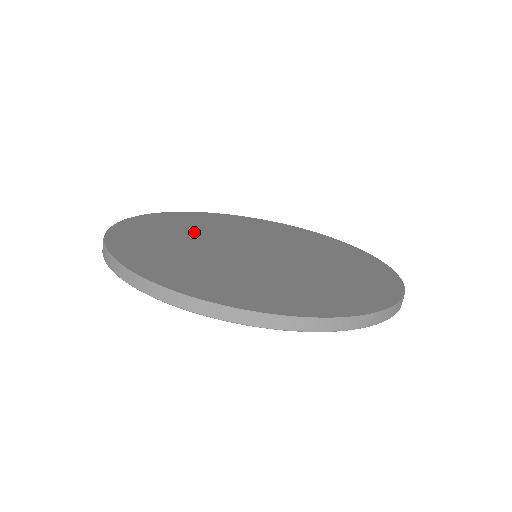
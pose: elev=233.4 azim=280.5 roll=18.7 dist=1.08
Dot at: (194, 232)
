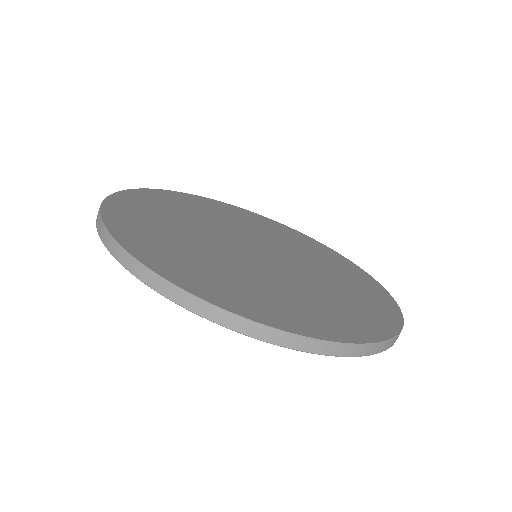
Dot at: (186, 222)
